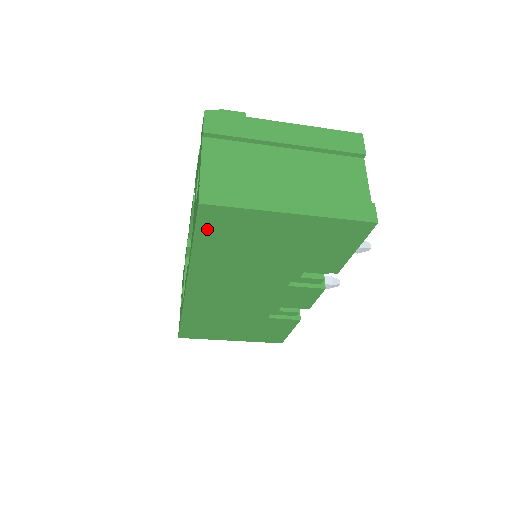
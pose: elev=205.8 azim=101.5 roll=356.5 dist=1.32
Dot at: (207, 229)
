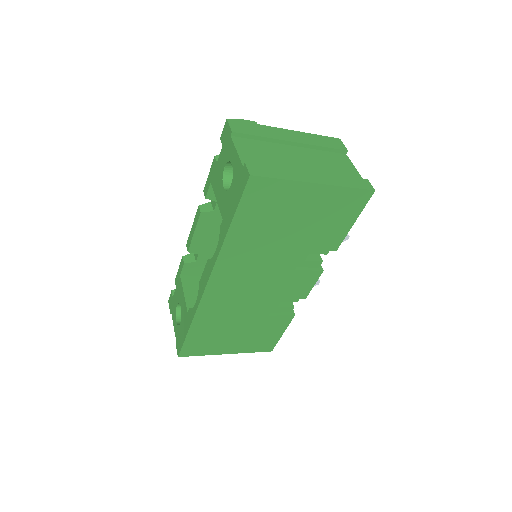
Dot at: (248, 204)
